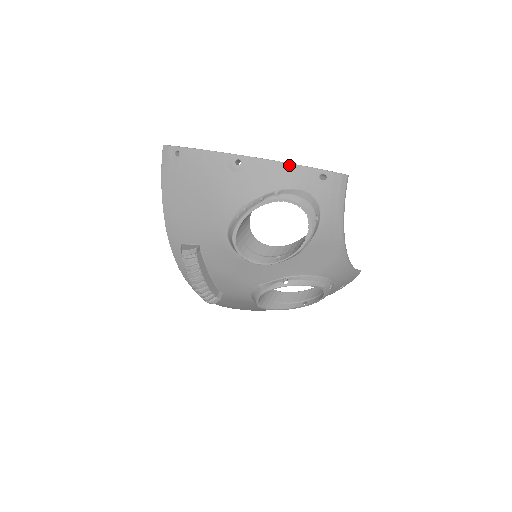
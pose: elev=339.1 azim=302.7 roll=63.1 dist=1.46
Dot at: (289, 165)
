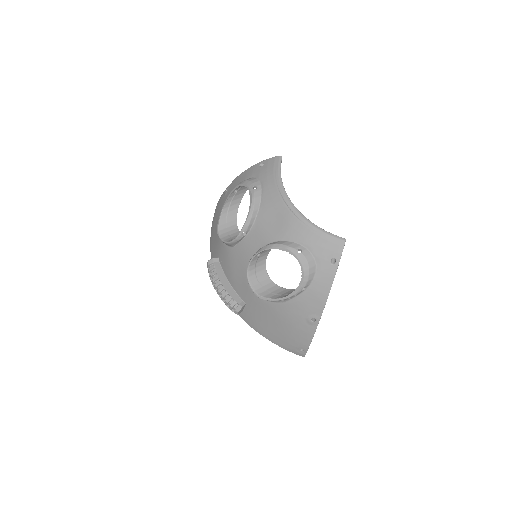
Dot at: (245, 171)
